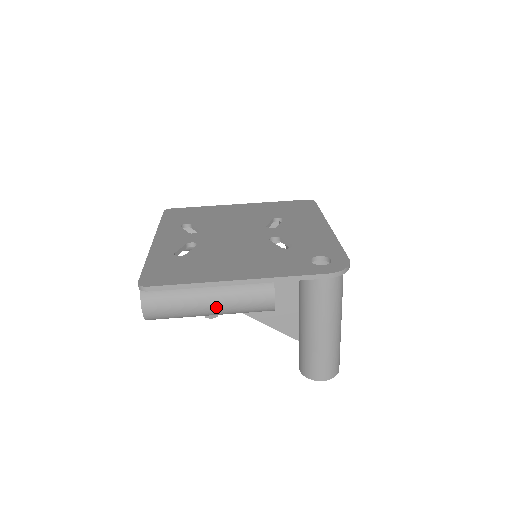
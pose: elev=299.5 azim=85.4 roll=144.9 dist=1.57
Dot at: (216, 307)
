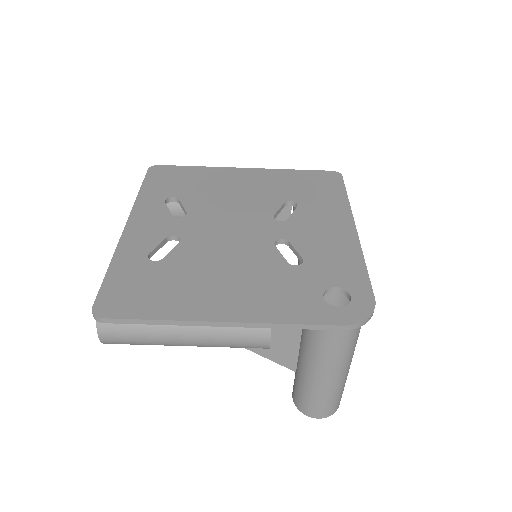
Dot at: (194, 342)
